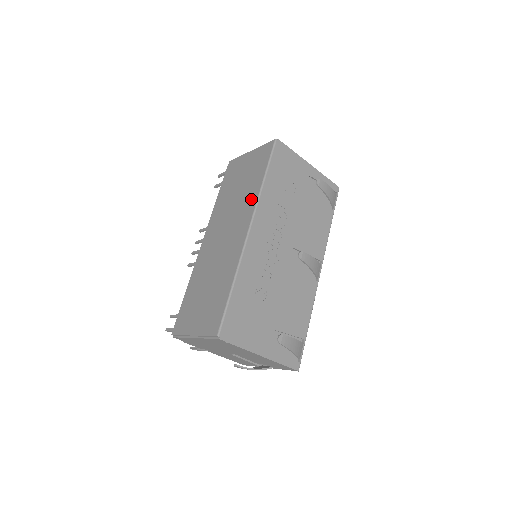
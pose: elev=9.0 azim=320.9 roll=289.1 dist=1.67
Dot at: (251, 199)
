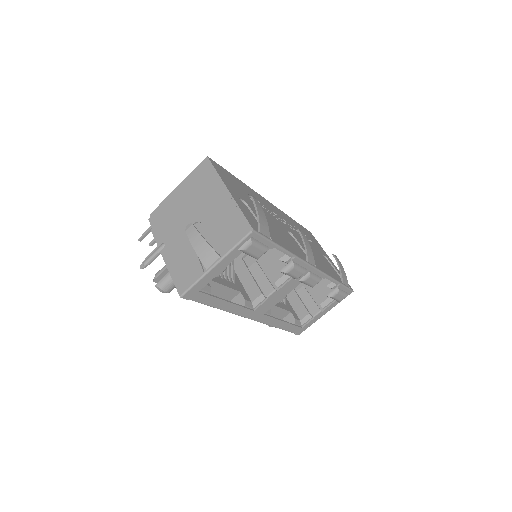
Dot at: occluded
